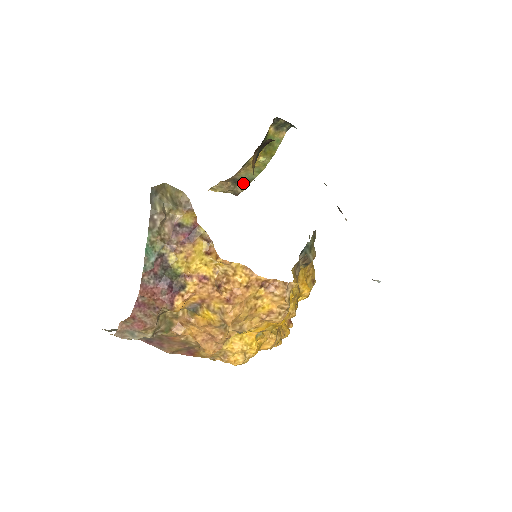
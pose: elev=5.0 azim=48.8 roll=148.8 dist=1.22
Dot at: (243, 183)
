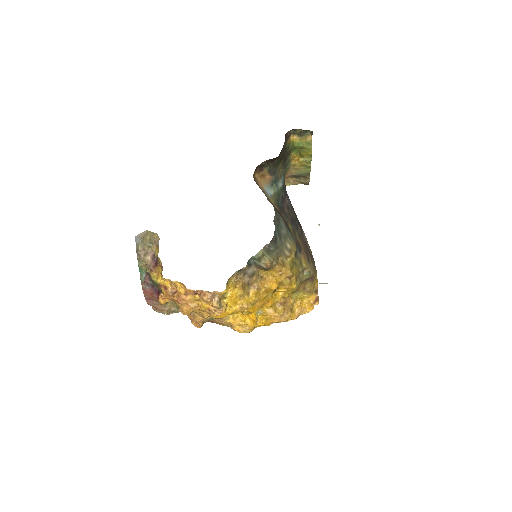
Dot at: (304, 176)
